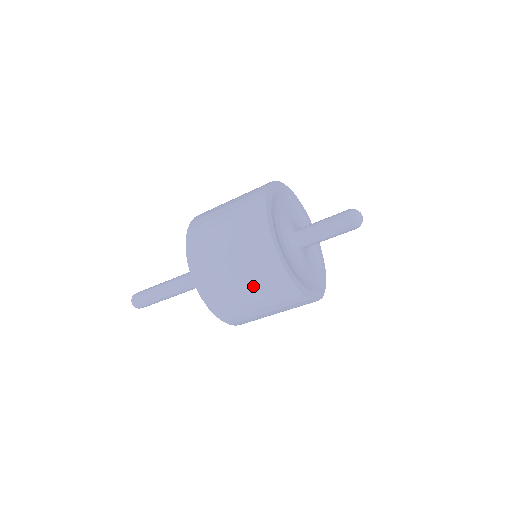
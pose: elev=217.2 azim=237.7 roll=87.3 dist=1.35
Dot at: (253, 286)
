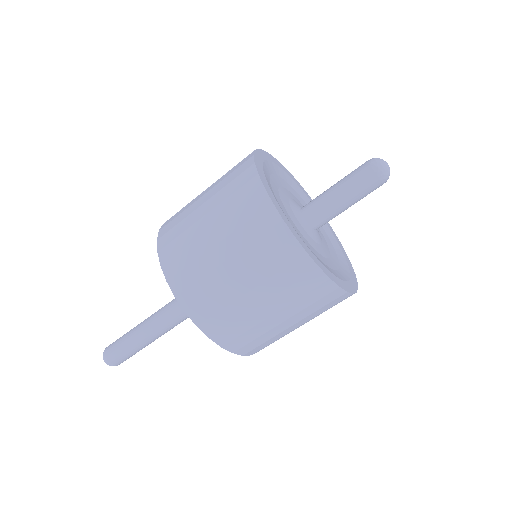
Dot at: (214, 191)
